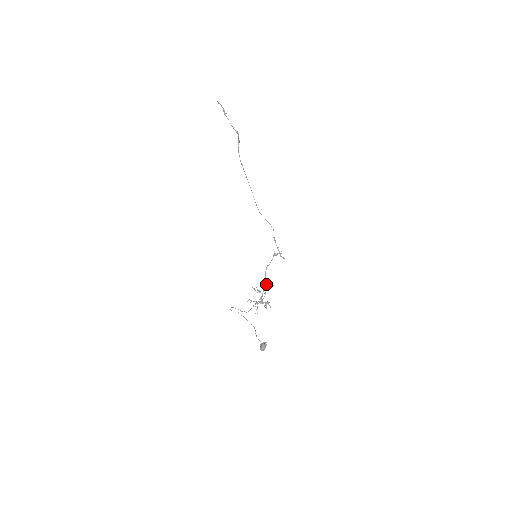
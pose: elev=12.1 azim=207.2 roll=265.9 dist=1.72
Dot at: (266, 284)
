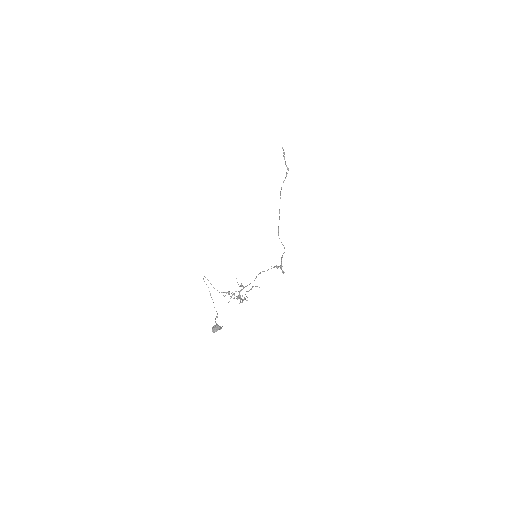
Dot at: (253, 286)
